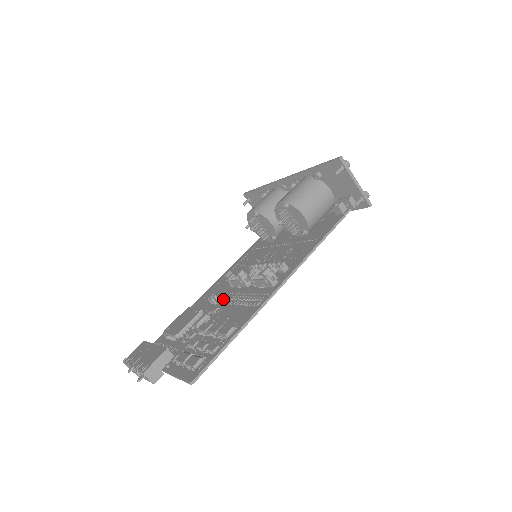
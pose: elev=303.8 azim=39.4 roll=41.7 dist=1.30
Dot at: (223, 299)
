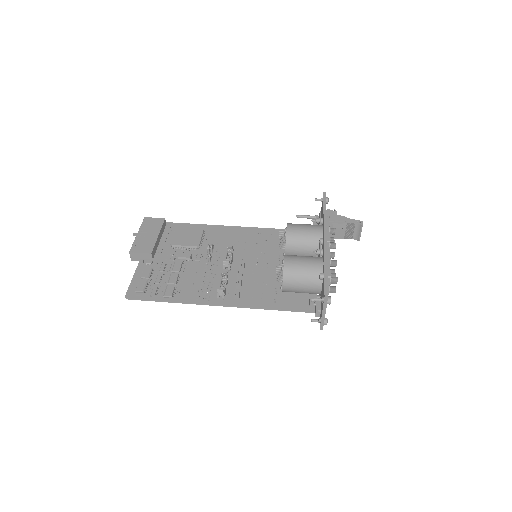
Dot at: (208, 259)
